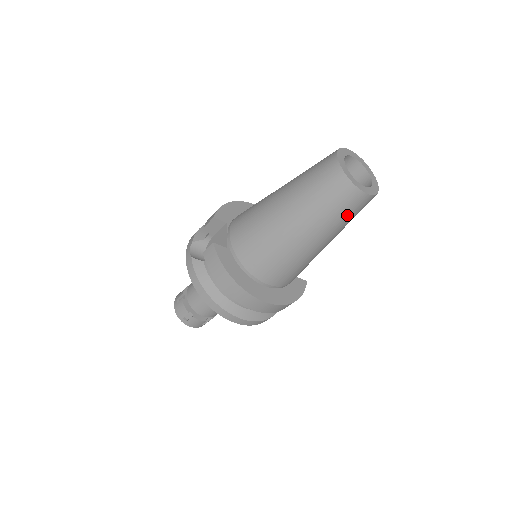
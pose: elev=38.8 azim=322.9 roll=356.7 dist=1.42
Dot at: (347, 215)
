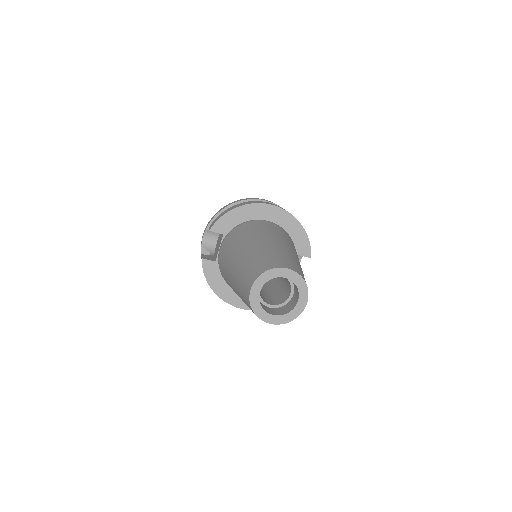
Dot at: occluded
